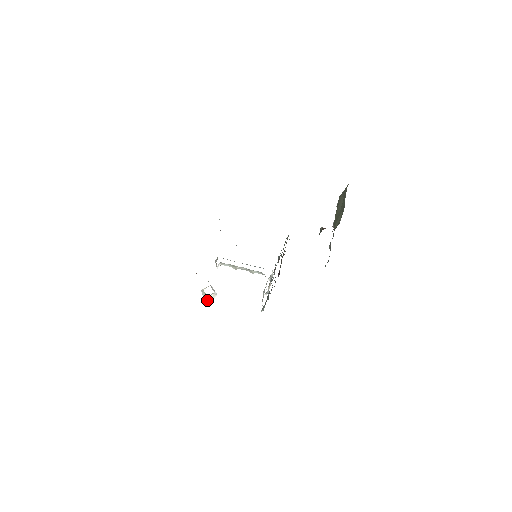
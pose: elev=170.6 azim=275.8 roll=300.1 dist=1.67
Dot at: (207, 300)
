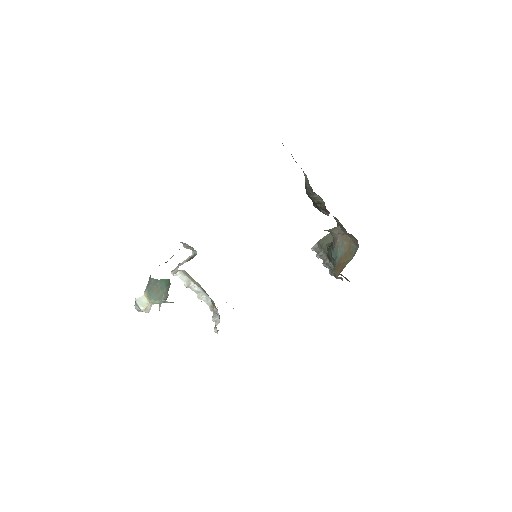
Dot at: (142, 310)
